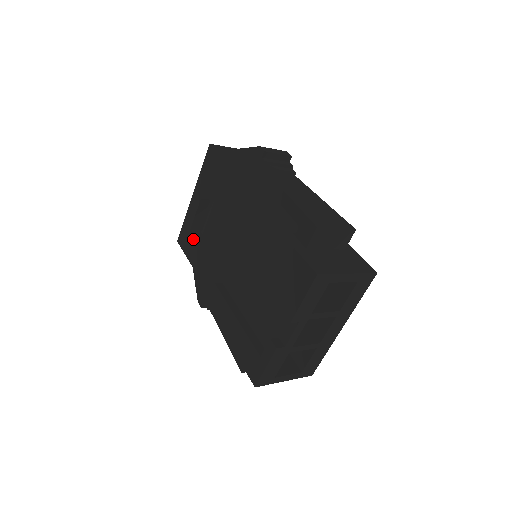
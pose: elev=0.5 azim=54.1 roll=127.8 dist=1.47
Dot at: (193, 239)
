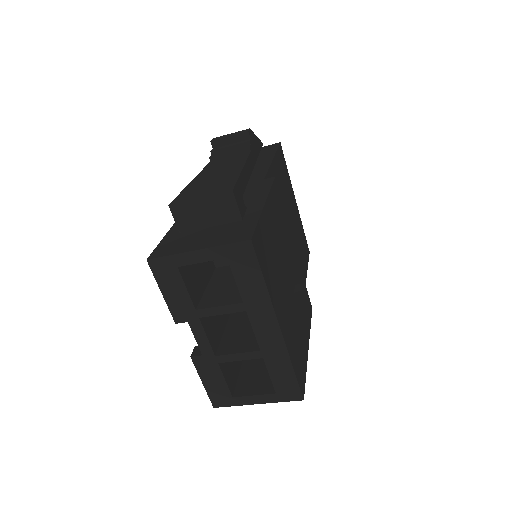
Dot at: occluded
